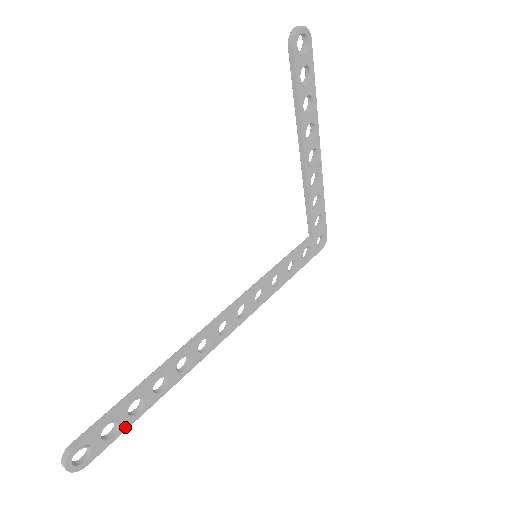
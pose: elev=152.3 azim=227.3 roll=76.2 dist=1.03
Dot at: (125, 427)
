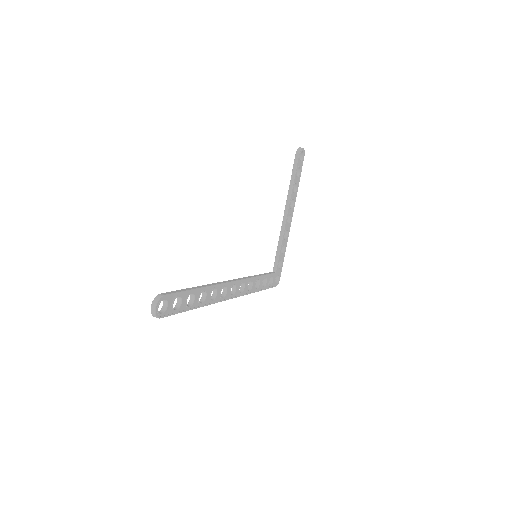
Dot at: (182, 310)
